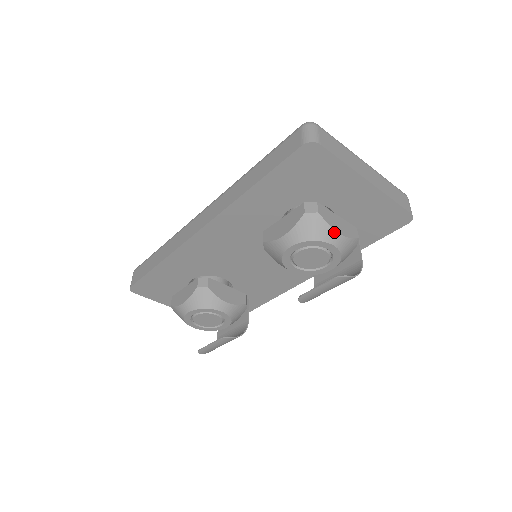
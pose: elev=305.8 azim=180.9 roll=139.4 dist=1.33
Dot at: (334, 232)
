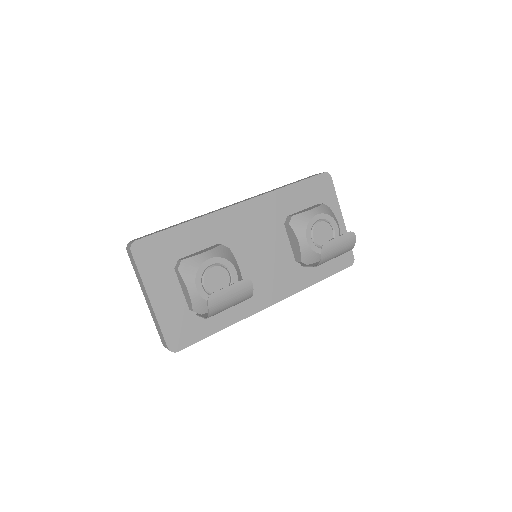
Dot at: (337, 221)
